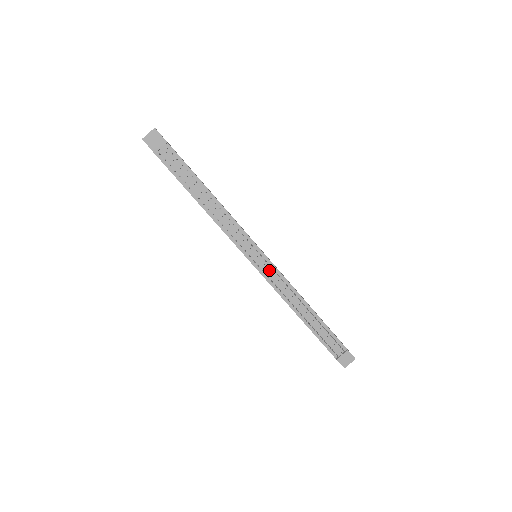
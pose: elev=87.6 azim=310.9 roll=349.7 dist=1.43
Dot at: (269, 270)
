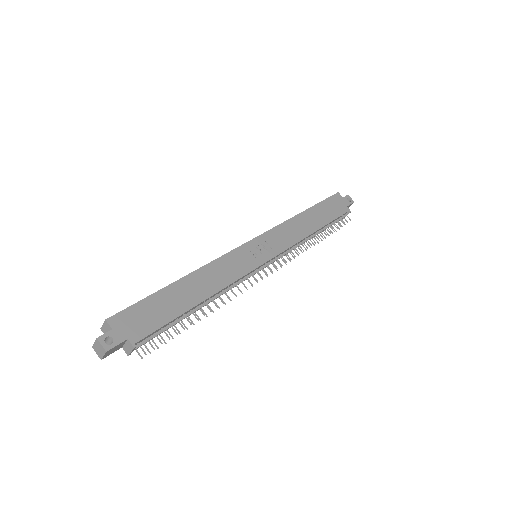
Dot at: (277, 260)
